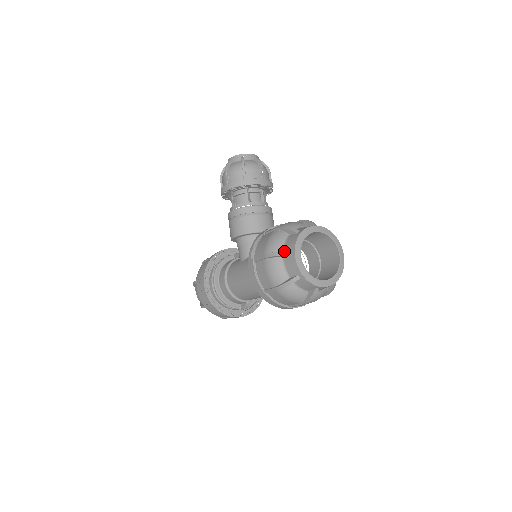
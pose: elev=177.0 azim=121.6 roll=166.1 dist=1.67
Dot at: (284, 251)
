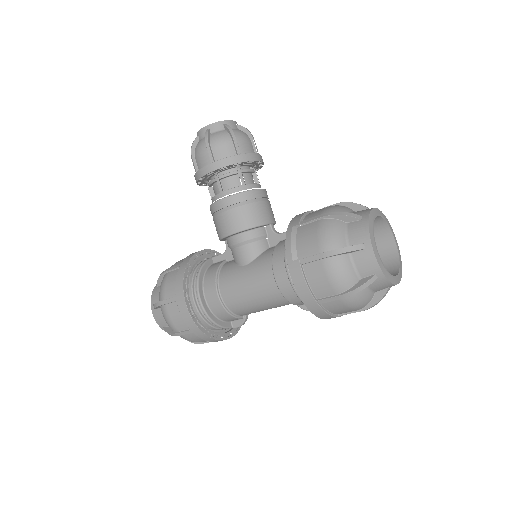
Dot at: (355, 245)
